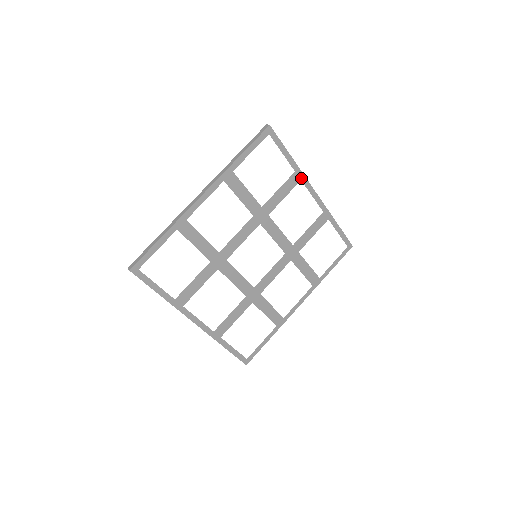
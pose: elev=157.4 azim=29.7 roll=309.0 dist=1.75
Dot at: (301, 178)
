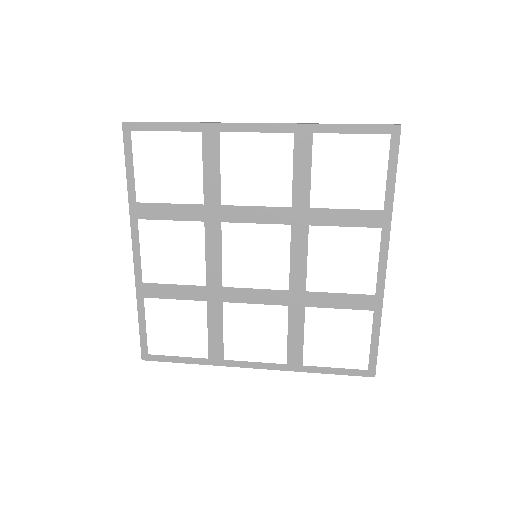
Dot at: (384, 226)
